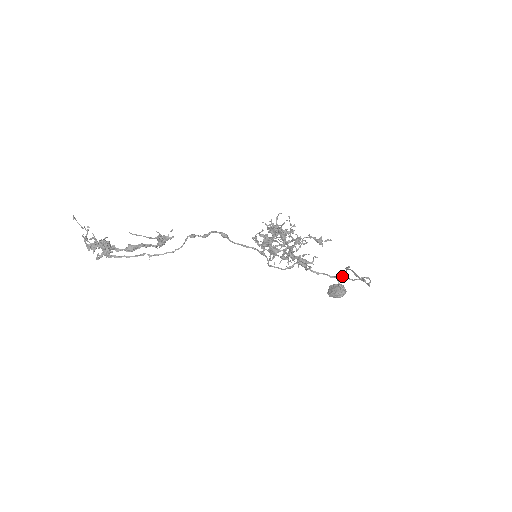
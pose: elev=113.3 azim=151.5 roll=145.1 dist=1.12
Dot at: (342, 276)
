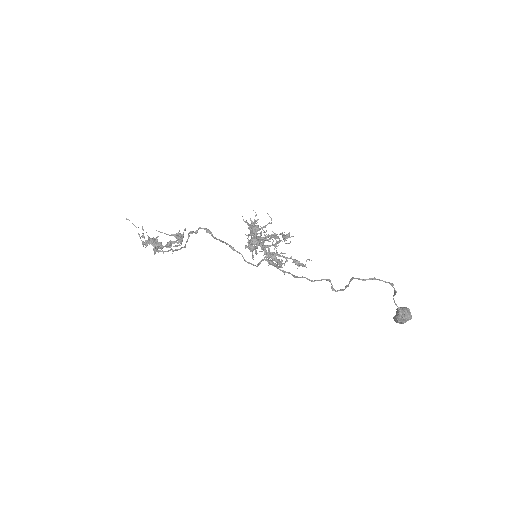
Dot at: (394, 295)
